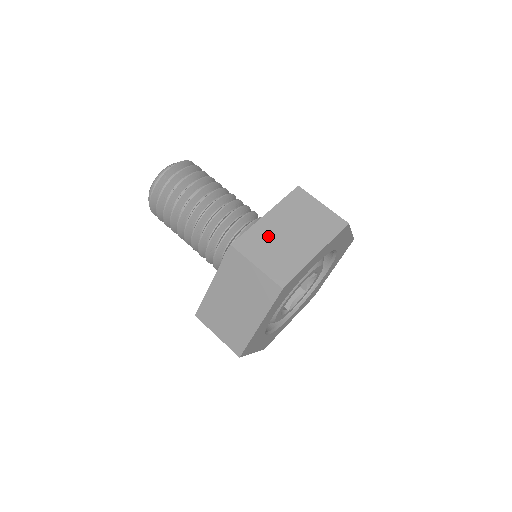
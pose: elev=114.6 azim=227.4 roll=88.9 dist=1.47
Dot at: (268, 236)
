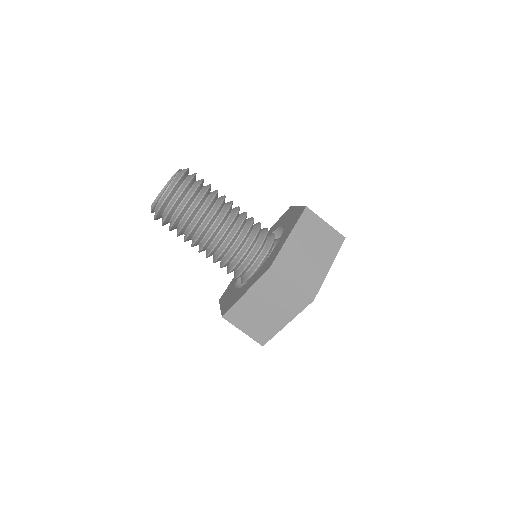
Dot at: (295, 256)
